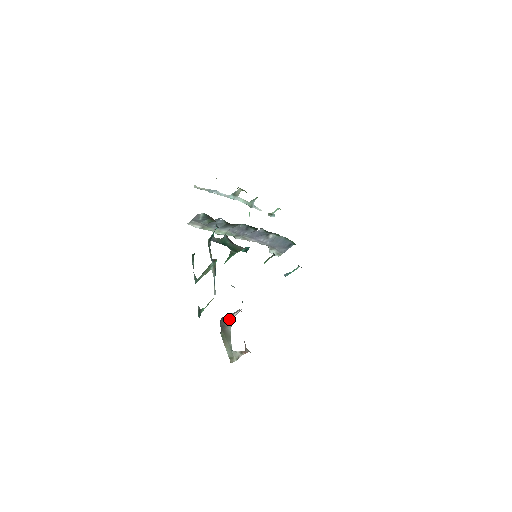
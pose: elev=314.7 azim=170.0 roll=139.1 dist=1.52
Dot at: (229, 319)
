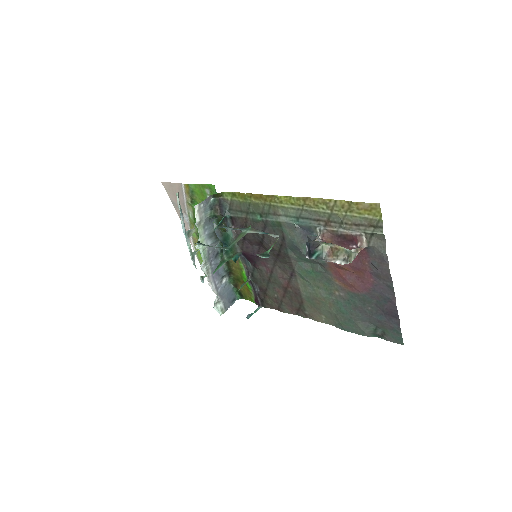
Dot at: occluded
